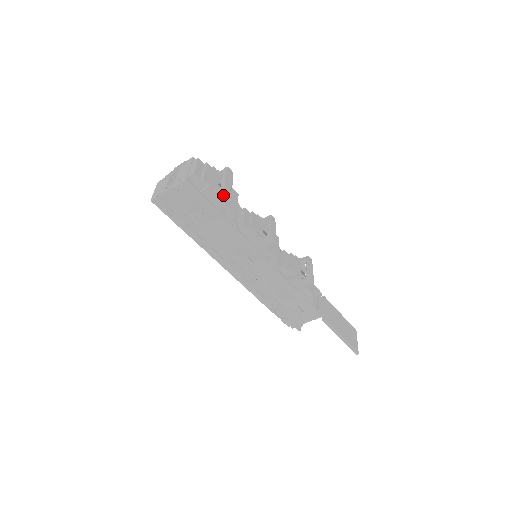
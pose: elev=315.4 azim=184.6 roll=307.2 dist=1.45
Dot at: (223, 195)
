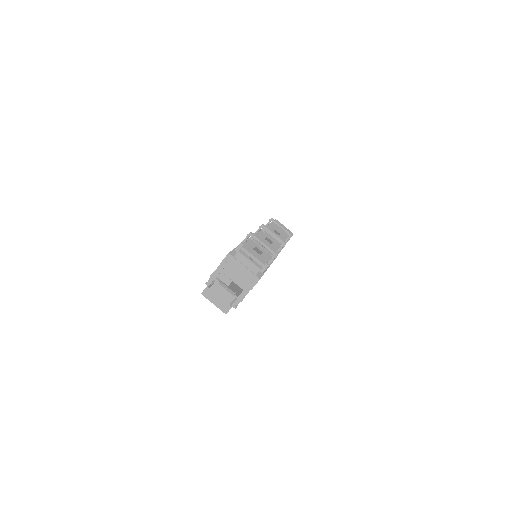
Dot at: occluded
